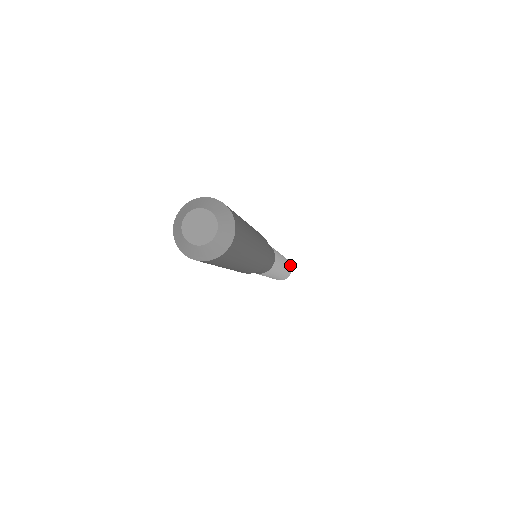
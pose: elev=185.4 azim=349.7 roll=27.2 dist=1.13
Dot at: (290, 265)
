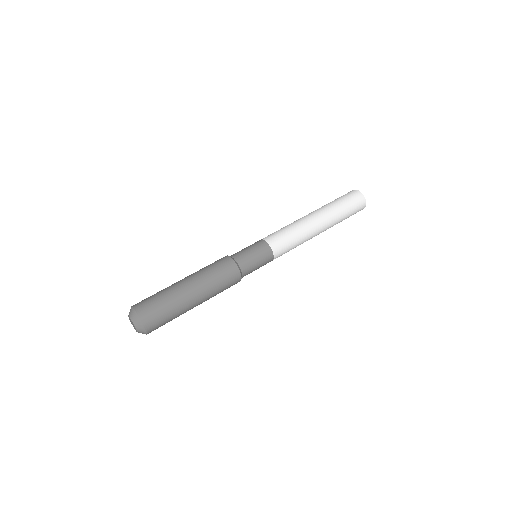
Dot at: (356, 205)
